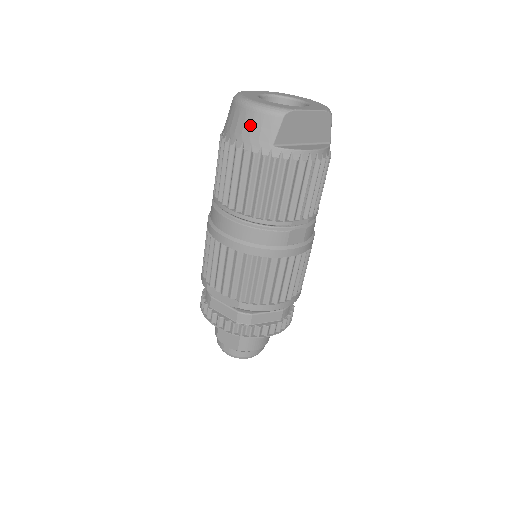
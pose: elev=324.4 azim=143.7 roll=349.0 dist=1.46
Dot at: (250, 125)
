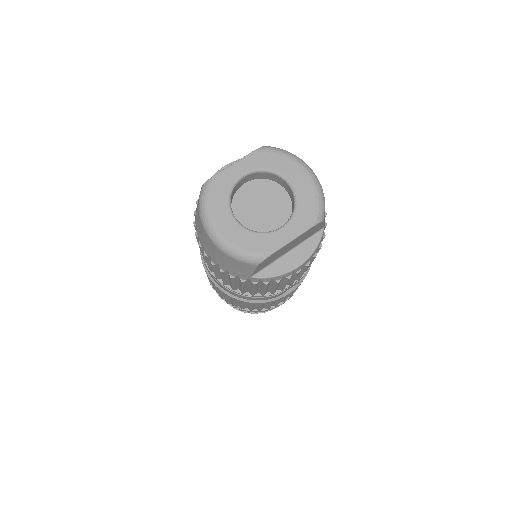
Dot at: (222, 259)
